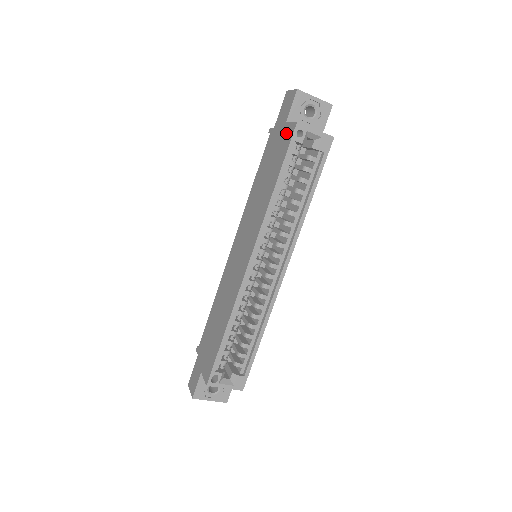
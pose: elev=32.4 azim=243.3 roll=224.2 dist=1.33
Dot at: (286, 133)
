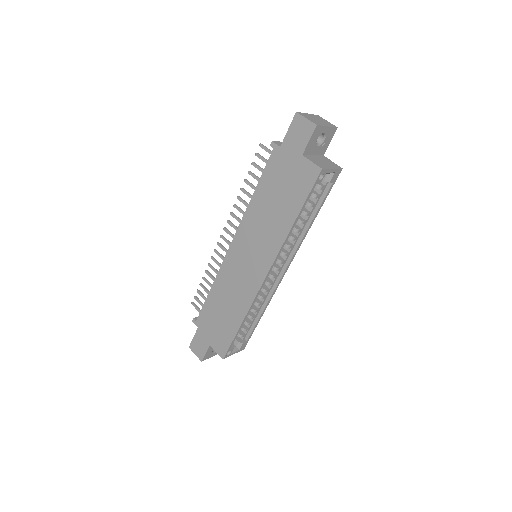
Dot at: (305, 170)
